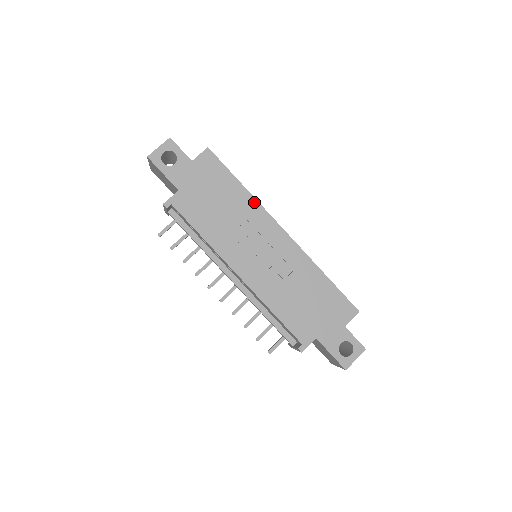
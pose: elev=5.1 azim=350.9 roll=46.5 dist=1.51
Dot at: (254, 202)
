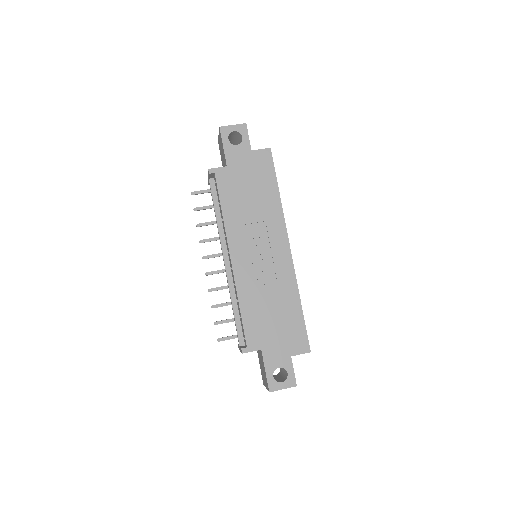
Dot at: (280, 211)
